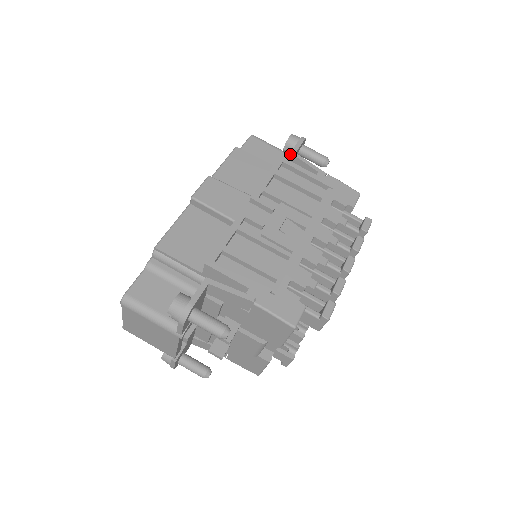
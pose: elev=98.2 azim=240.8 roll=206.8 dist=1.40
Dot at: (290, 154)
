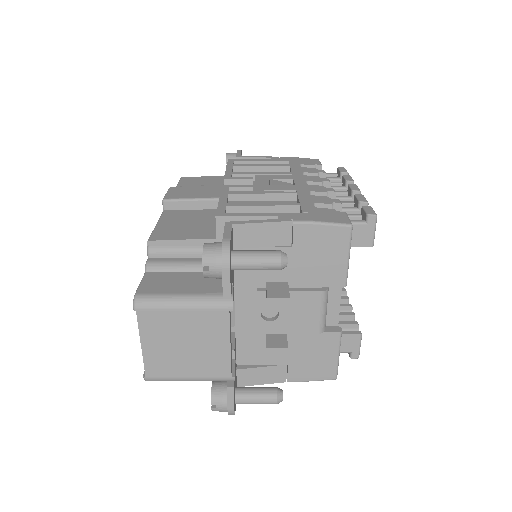
Dot at: (236, 158)
